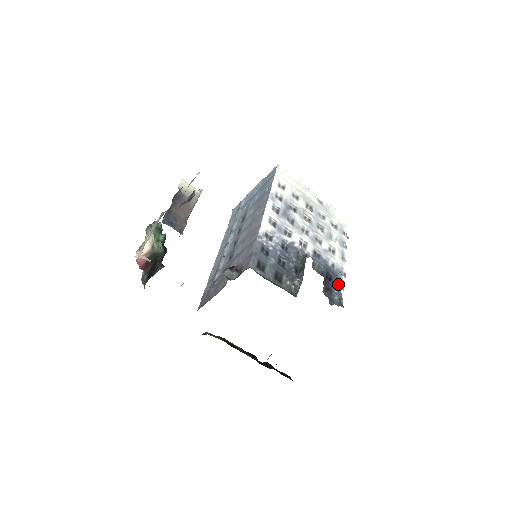
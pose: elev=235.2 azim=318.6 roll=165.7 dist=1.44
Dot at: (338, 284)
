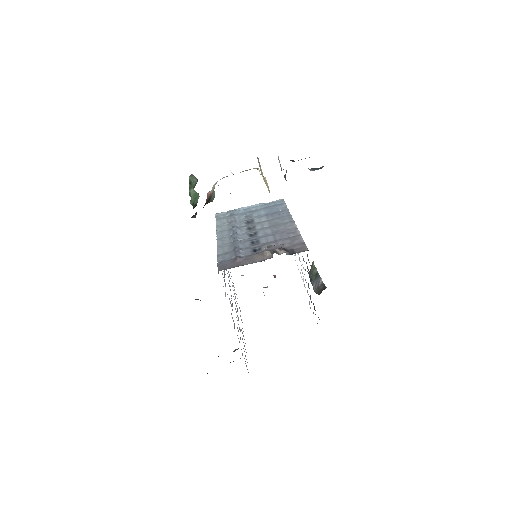
Dot at: occluded
